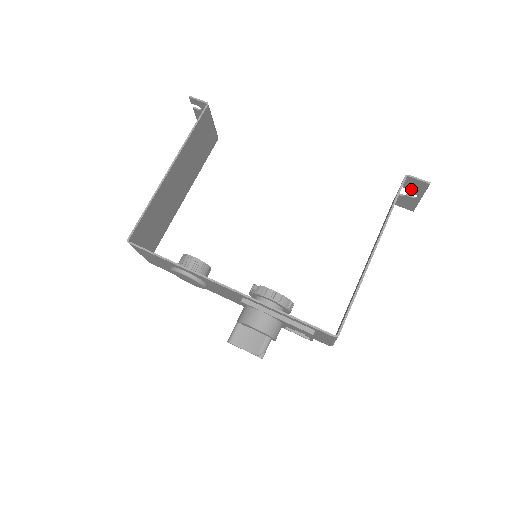
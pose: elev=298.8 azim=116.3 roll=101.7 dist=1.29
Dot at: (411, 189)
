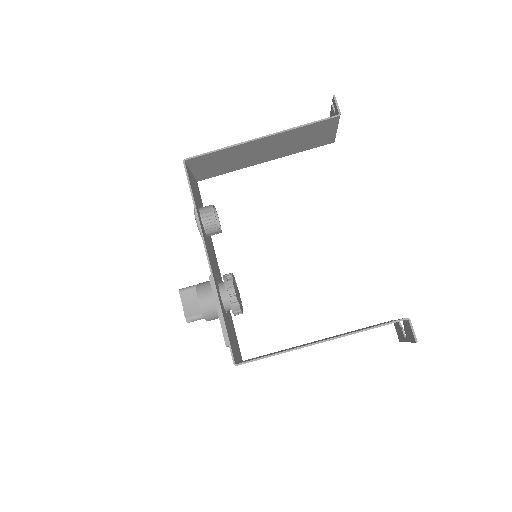
Dot at: (406, 329)
